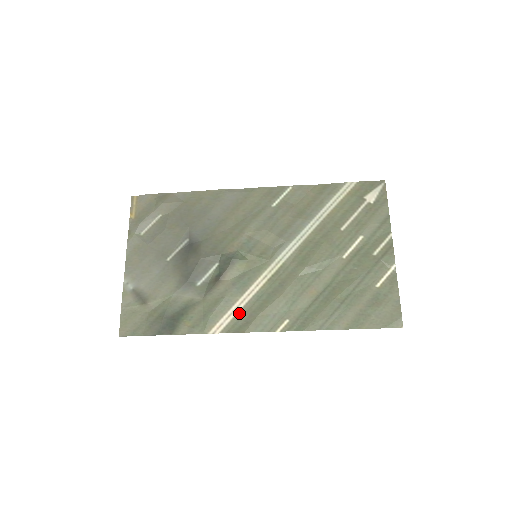
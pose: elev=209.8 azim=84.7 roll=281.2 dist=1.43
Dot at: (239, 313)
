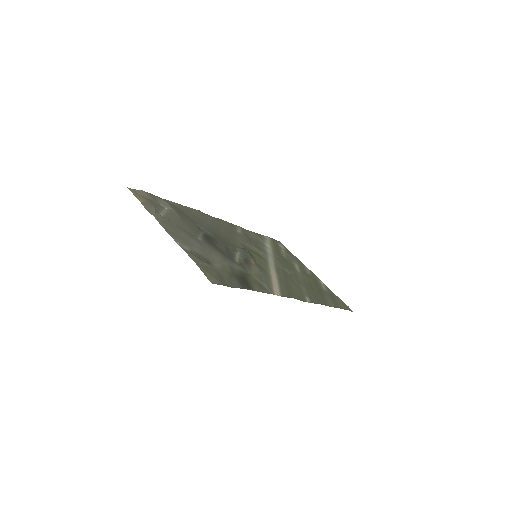
Dot at: (279, 286)
